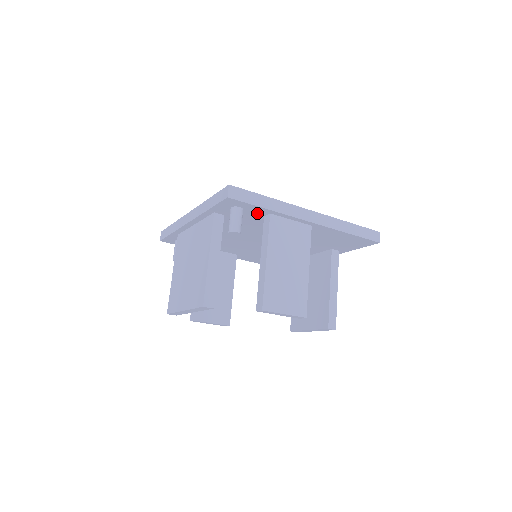
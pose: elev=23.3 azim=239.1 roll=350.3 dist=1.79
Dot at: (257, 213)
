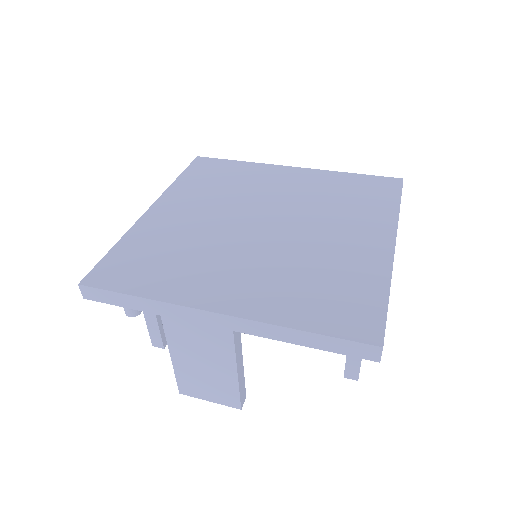
Dot at: occluded
